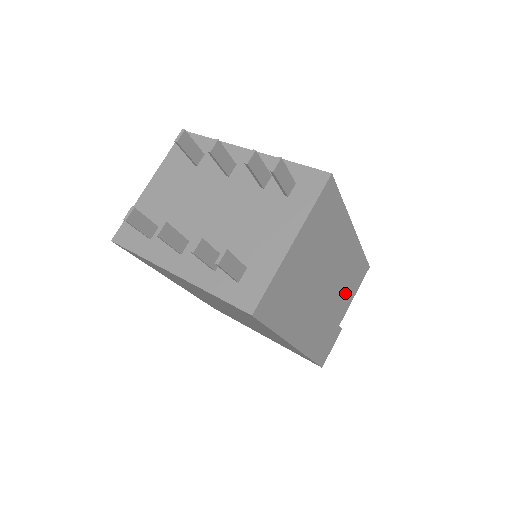
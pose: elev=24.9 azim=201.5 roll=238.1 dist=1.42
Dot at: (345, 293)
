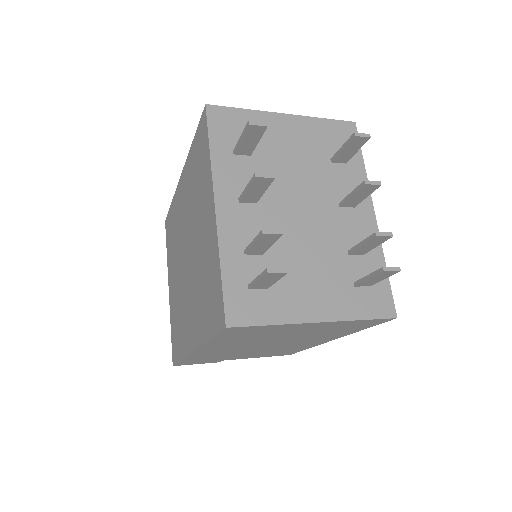
Dot at: (260, 354)
